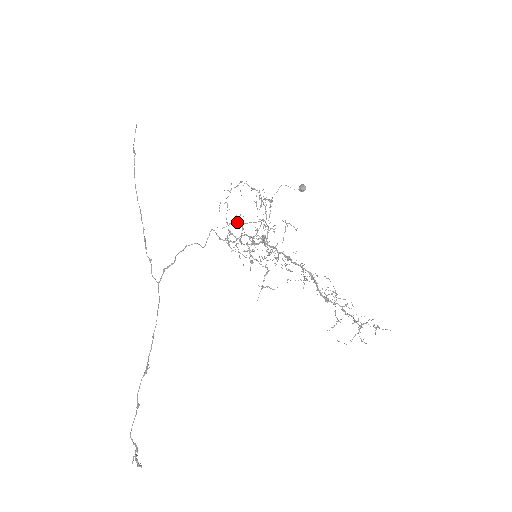
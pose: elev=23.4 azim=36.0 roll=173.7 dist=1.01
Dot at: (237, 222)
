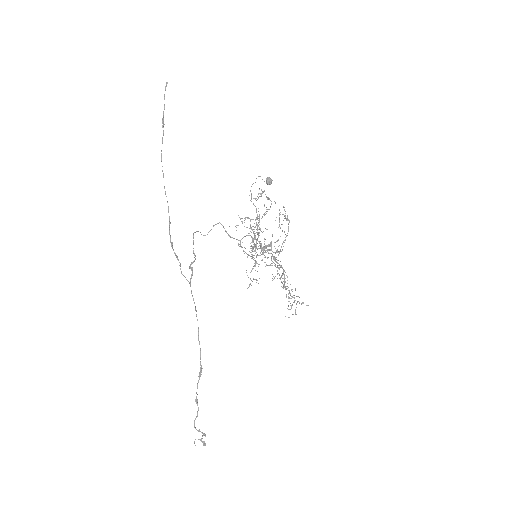
Dot at: occluded
